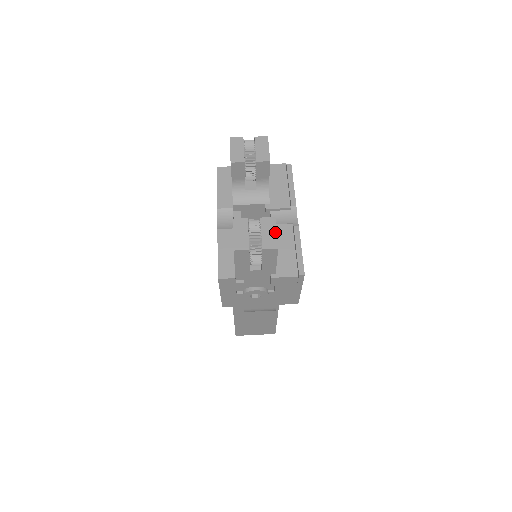
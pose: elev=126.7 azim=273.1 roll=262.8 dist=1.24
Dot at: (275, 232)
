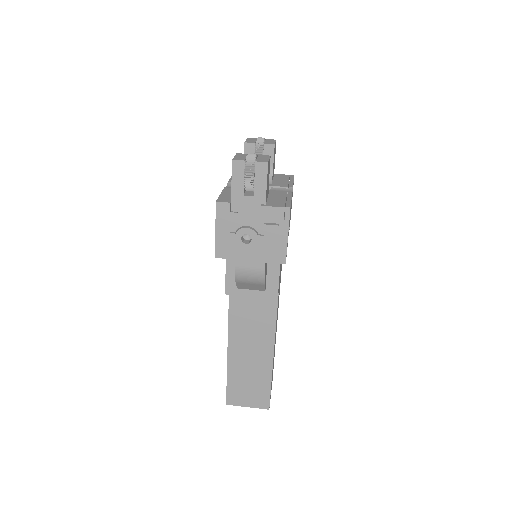
Dot at: (268, 158)
